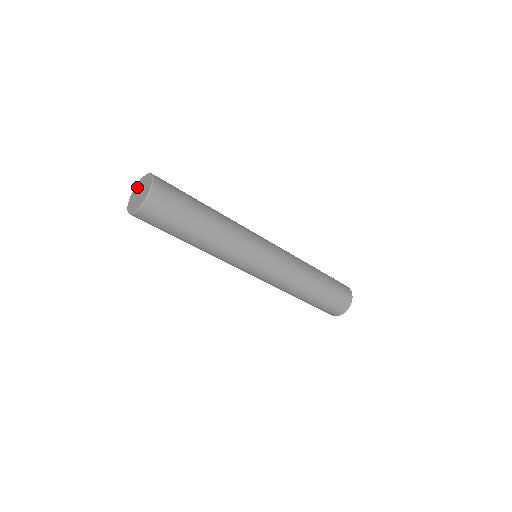
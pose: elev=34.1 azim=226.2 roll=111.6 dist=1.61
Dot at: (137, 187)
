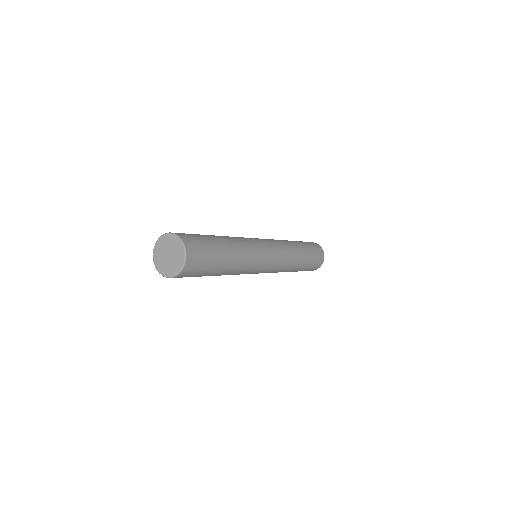
Dot at: (158, 254)
